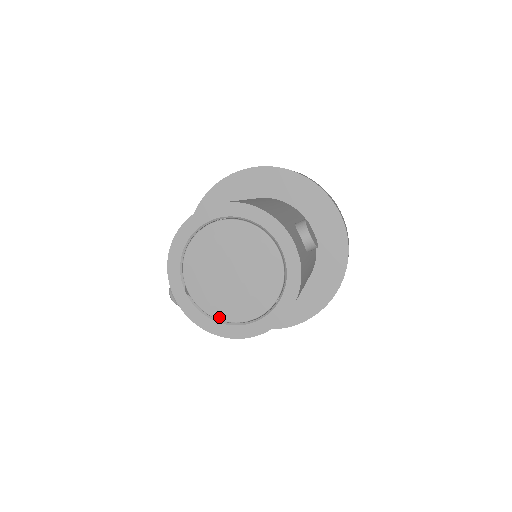
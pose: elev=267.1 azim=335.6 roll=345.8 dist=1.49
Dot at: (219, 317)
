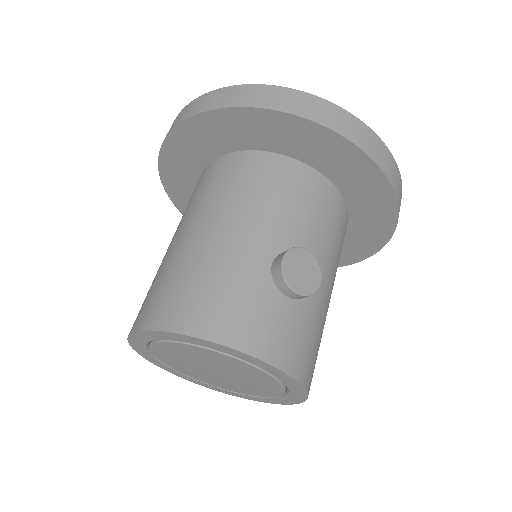
Dot at: (235, 391)
